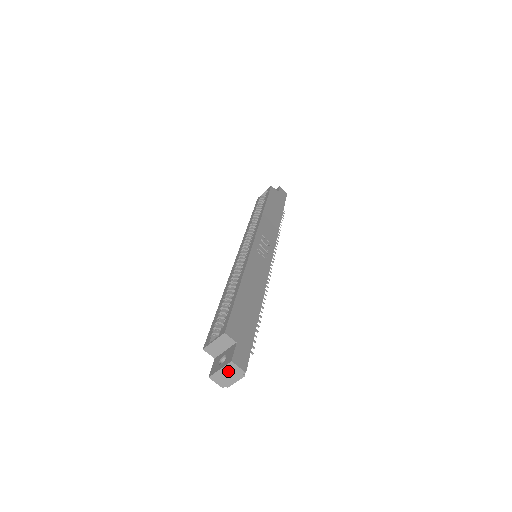
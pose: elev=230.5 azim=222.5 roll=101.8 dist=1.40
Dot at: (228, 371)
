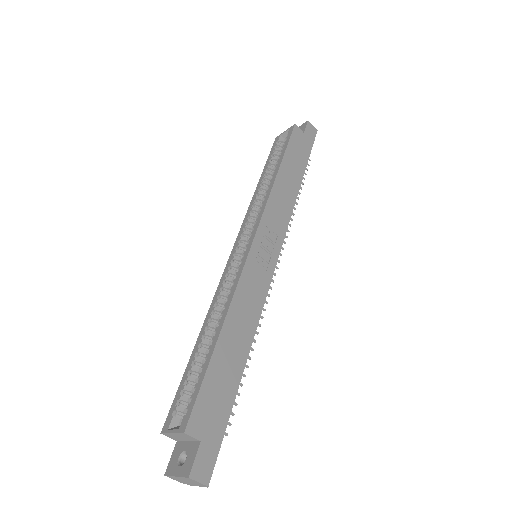
Dot at: (186, 480)
